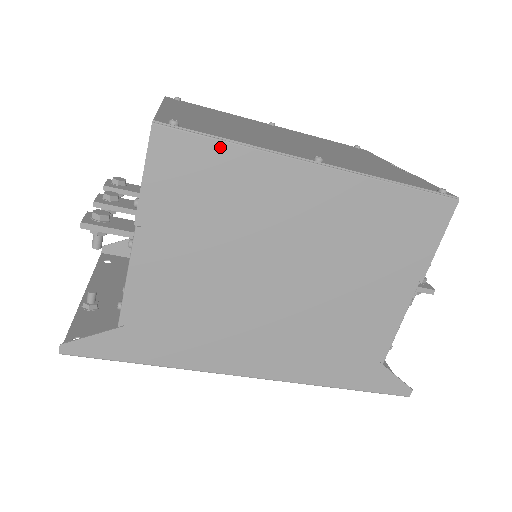
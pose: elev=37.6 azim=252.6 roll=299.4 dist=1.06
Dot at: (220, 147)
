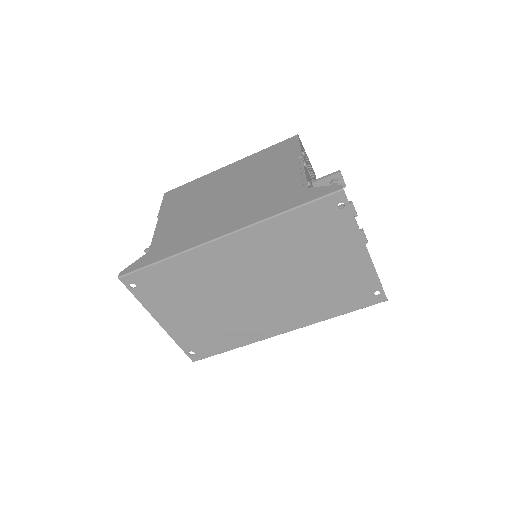
Dot at: (189, 184)
